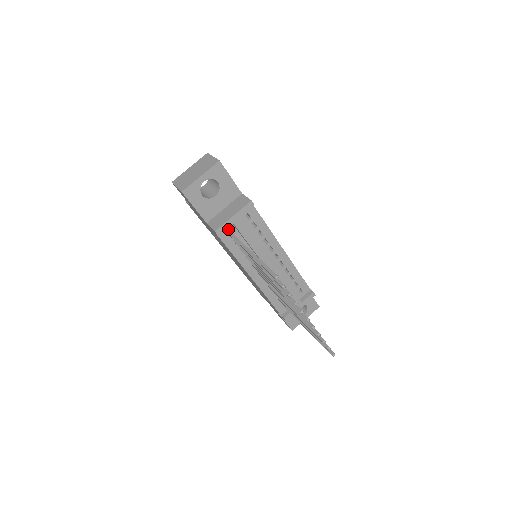
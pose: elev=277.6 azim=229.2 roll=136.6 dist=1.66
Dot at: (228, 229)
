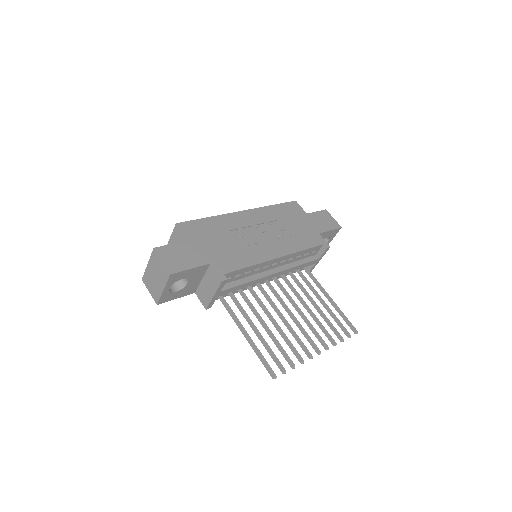
Dot at: occluded
